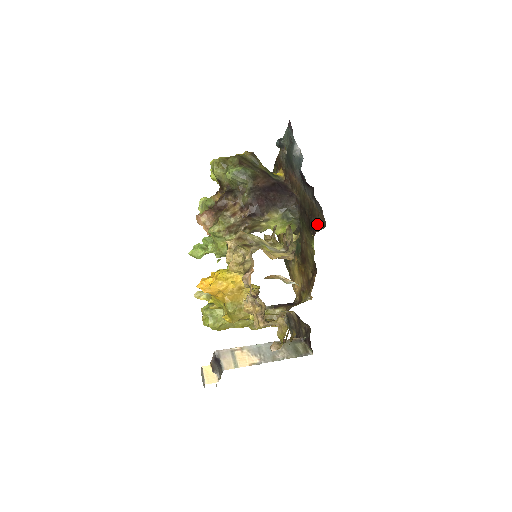
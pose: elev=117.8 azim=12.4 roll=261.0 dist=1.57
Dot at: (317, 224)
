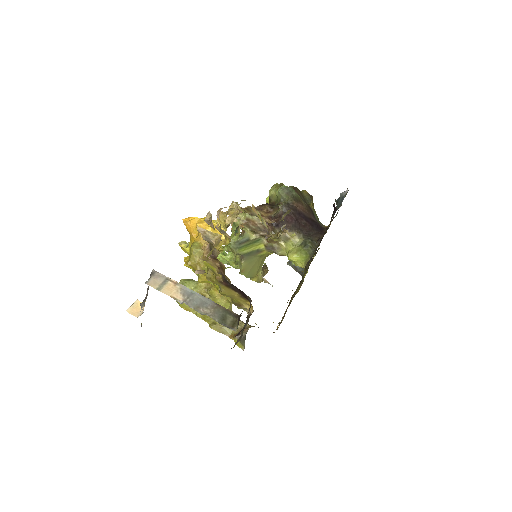
Dot at: occluded
